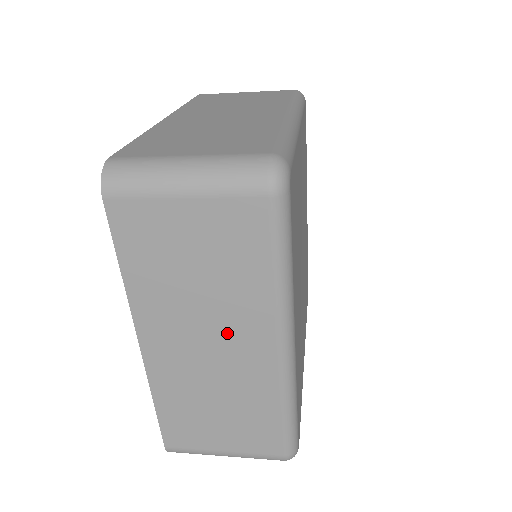
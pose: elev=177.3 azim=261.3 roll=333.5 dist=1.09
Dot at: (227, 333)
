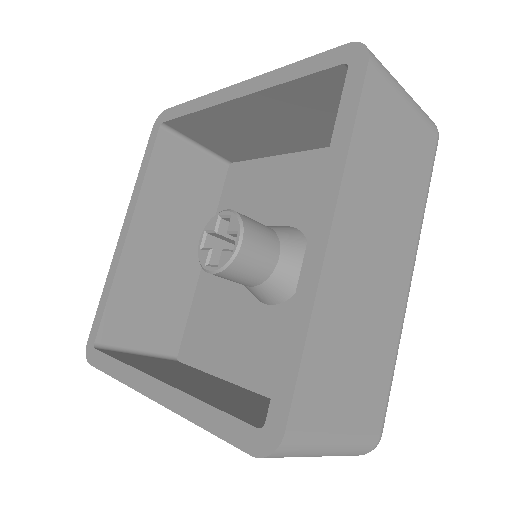
Dot at: (391, 247)
